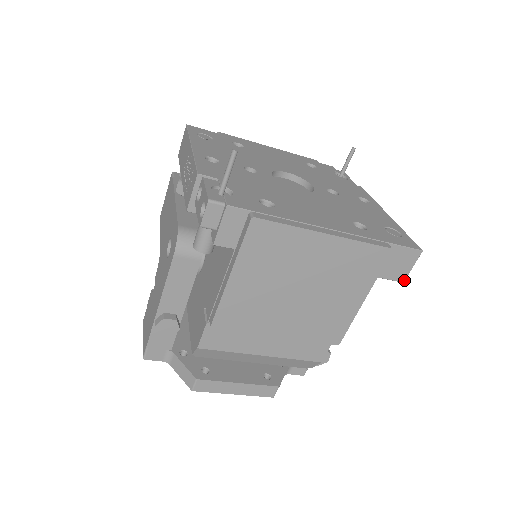
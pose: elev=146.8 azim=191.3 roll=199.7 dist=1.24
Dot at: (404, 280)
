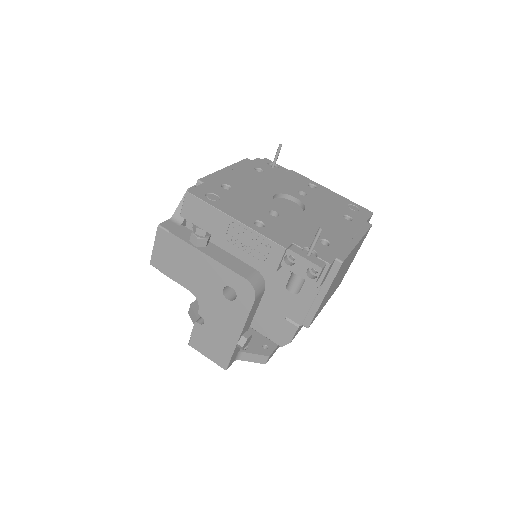
Dot at: occluded
